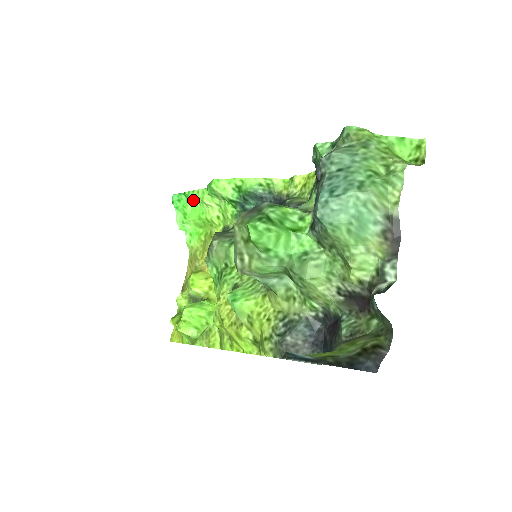
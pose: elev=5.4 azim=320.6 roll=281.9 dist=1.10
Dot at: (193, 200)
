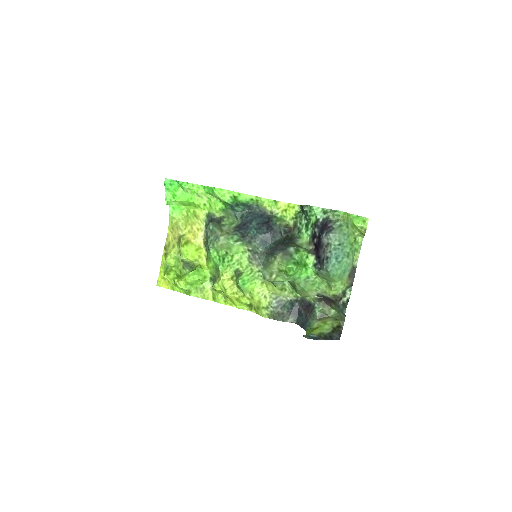
Dot at: (186, 189)
